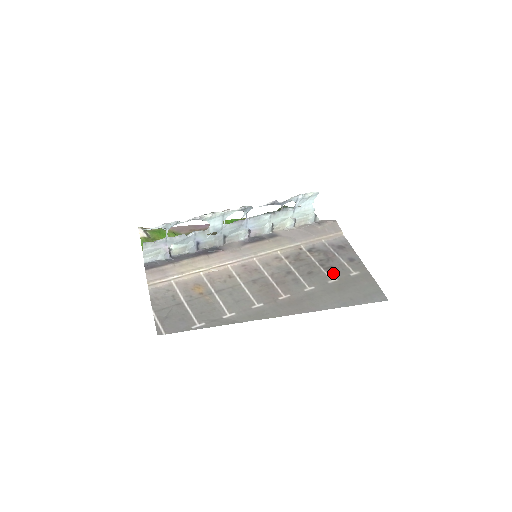
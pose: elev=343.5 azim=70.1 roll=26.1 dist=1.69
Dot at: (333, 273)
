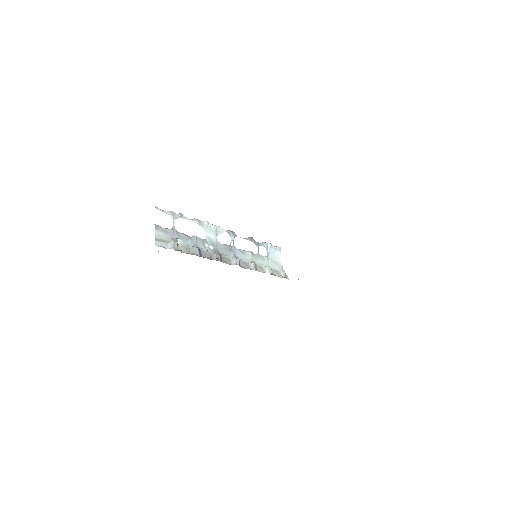
Dot at: occluded
